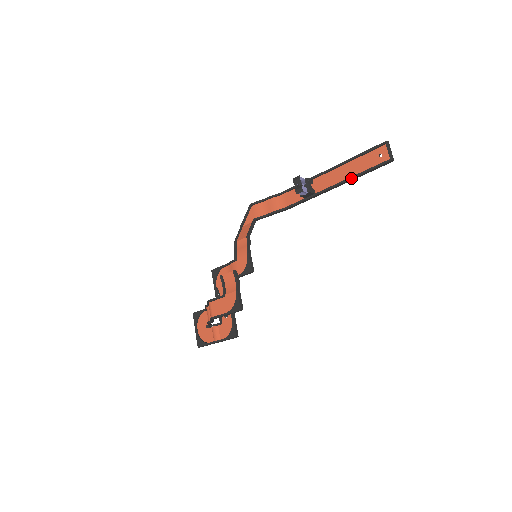
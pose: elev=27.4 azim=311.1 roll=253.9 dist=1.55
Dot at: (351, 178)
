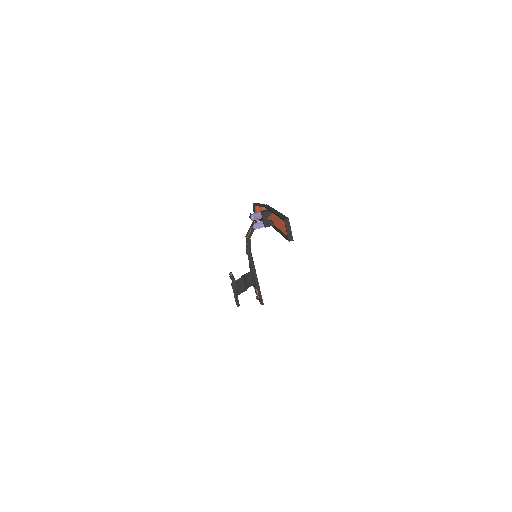
Dot at: (280, 233)
